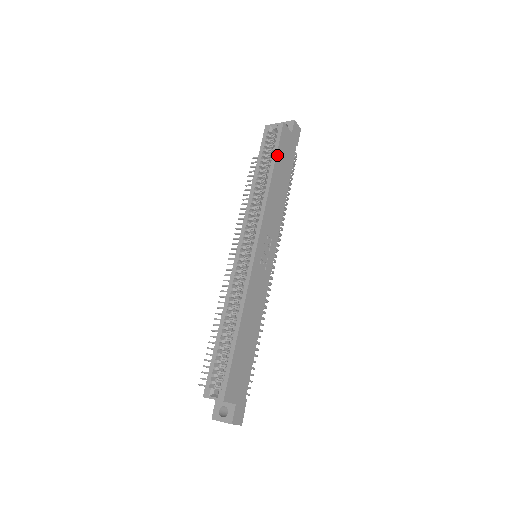
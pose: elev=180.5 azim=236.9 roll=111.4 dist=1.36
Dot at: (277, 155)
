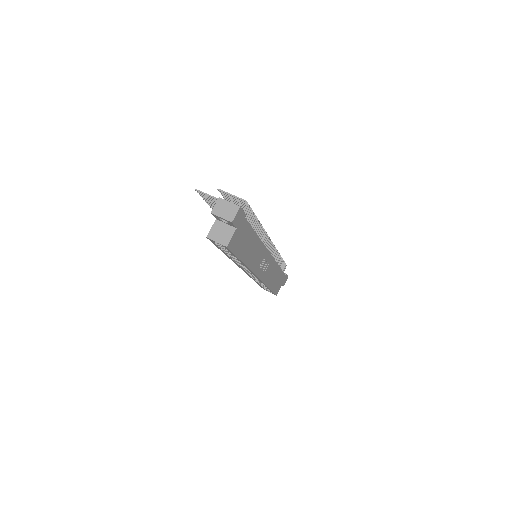
Dot at: (238, 256)
